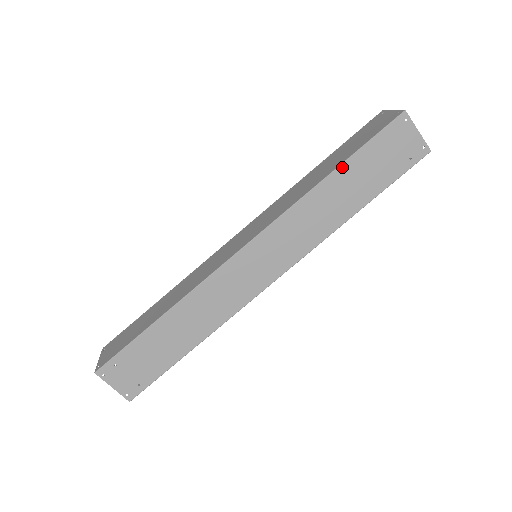
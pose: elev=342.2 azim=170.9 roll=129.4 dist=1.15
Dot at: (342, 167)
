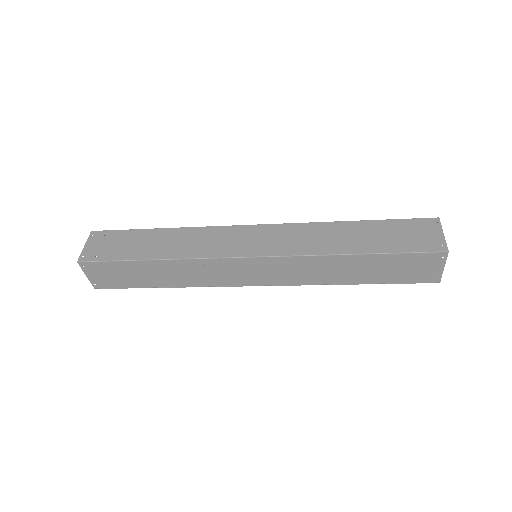
Dot at: (364, 222)
